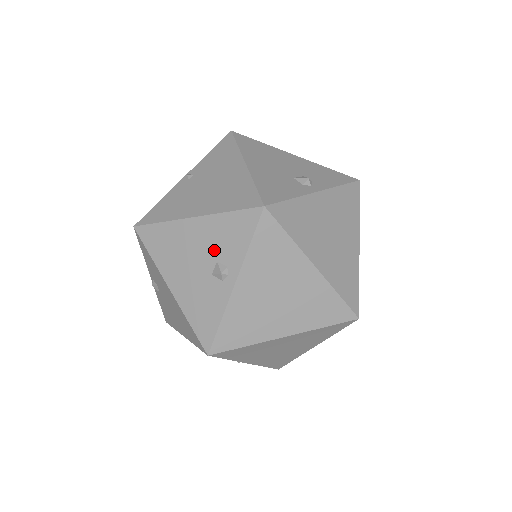
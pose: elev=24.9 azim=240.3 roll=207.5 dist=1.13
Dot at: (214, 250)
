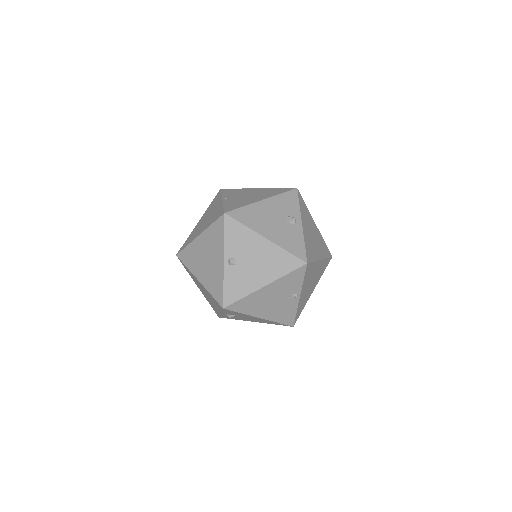
Dot at: (283, 211)
